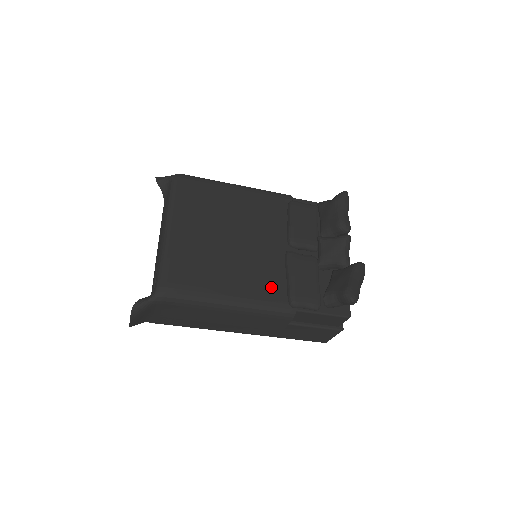
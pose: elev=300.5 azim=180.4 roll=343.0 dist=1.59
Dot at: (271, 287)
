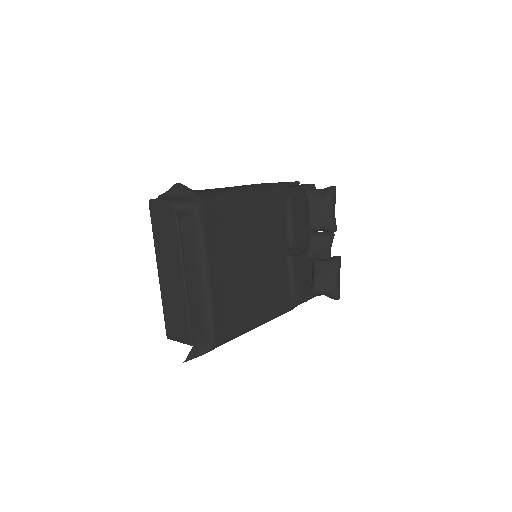
Dot at: (281, 297)
